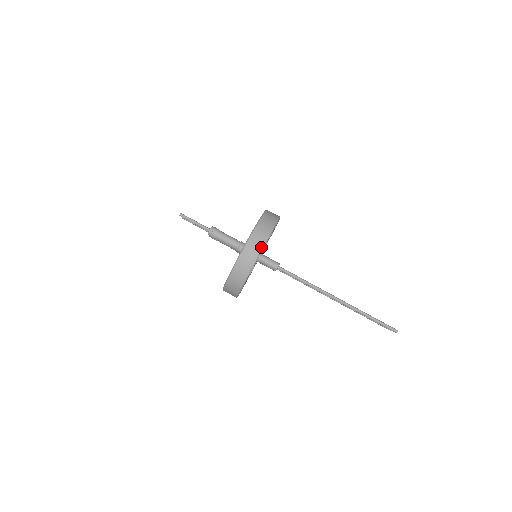
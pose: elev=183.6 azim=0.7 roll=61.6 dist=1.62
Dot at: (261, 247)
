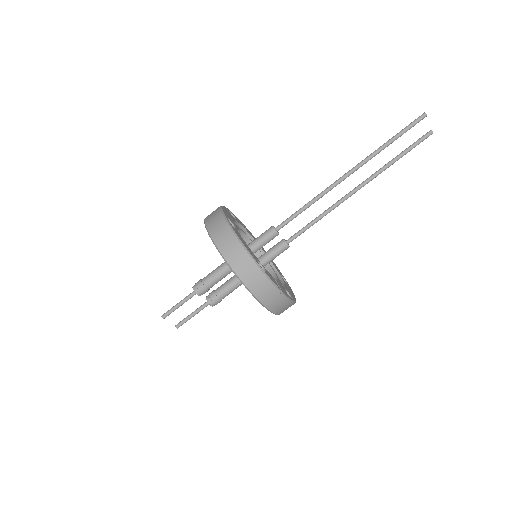
Dot at: (220, 214)
